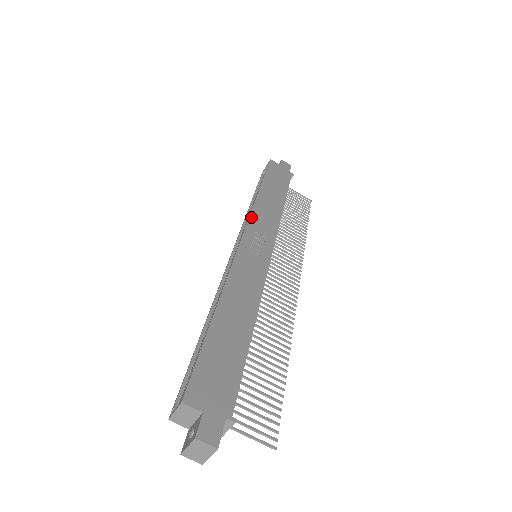
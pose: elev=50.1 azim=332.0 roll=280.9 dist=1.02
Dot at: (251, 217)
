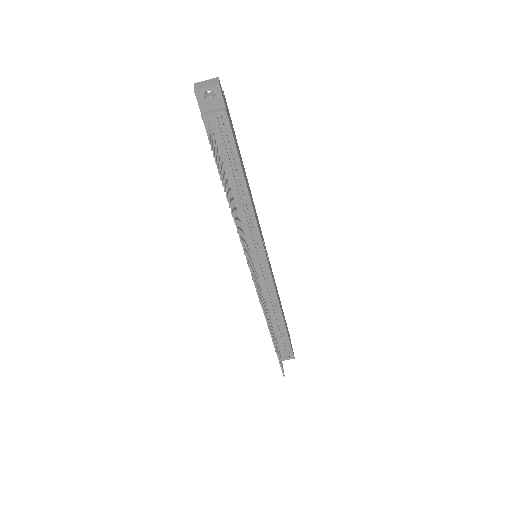
Dot at: occluded
